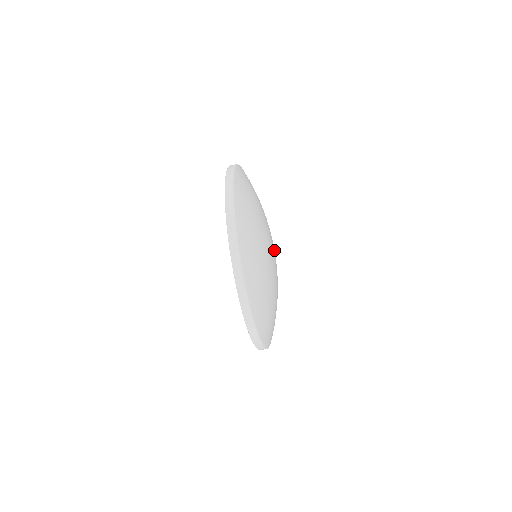
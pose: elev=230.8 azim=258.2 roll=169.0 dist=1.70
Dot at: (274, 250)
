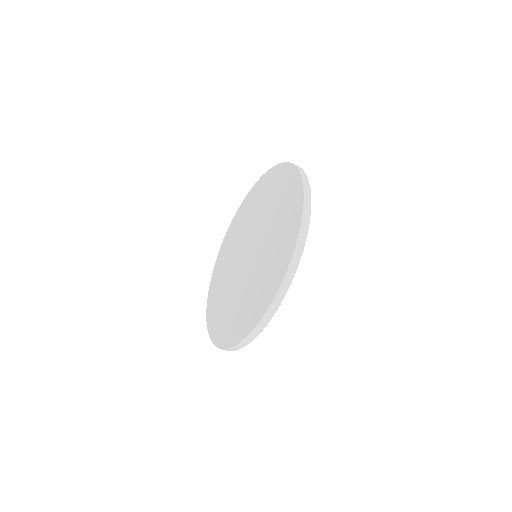
Dot at: occluded
